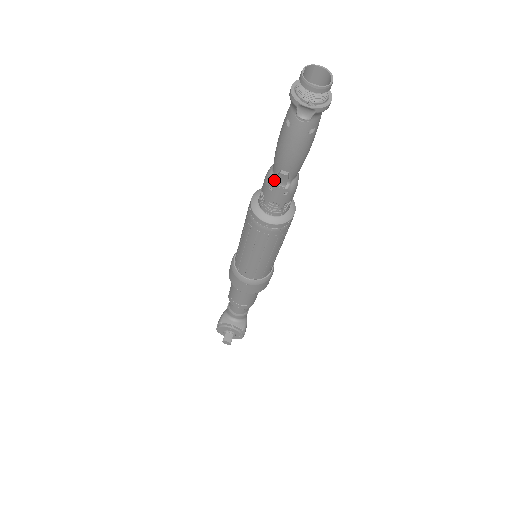
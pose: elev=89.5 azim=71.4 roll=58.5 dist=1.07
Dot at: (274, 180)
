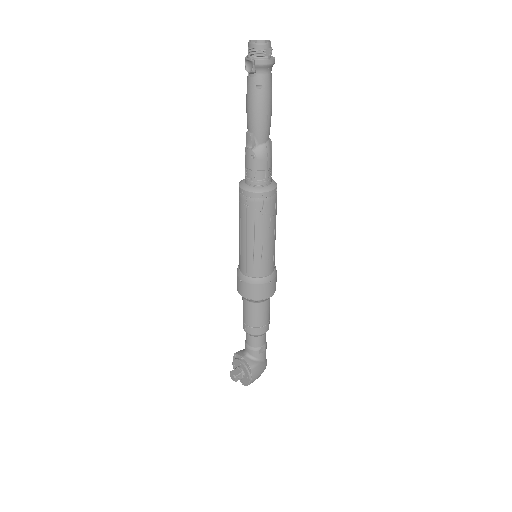
Dot at: (247, 145)
